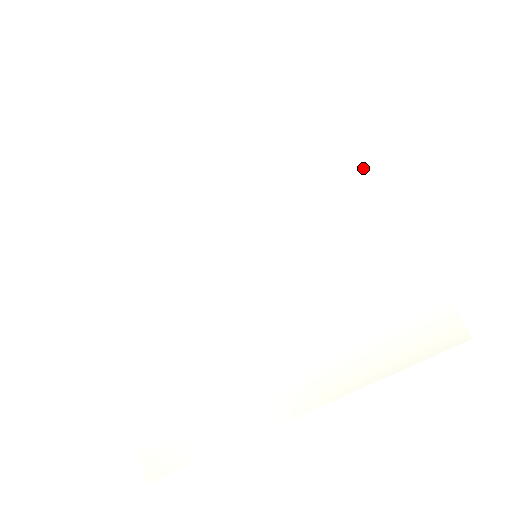
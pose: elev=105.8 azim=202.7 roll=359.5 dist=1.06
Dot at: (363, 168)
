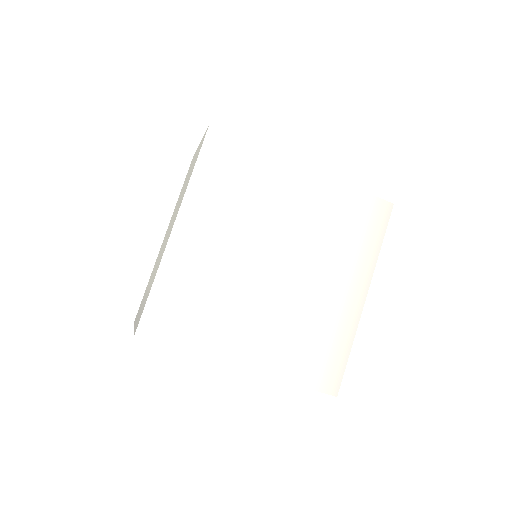
Dot at: (282, 167)
